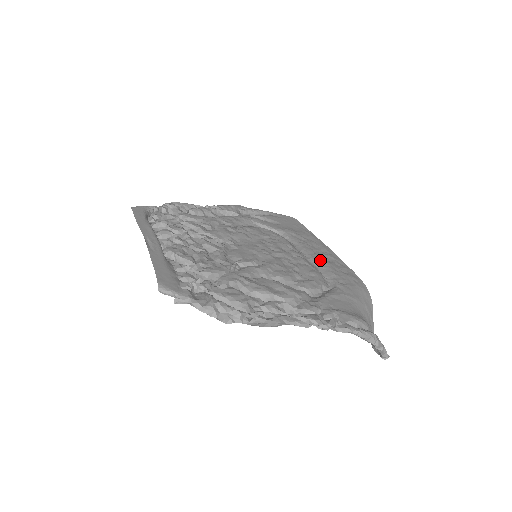
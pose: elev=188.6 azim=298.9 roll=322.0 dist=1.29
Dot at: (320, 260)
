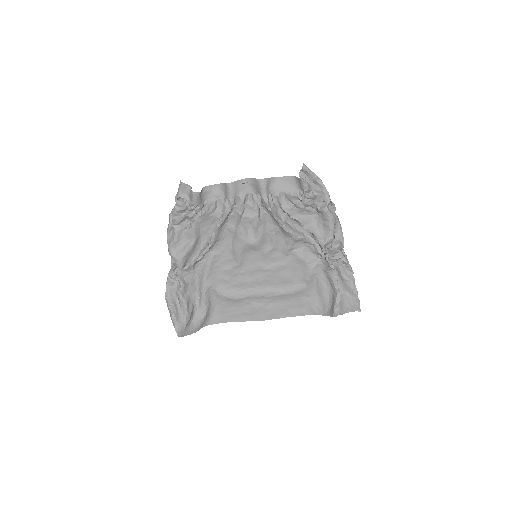
Dot at: (268, 300)
